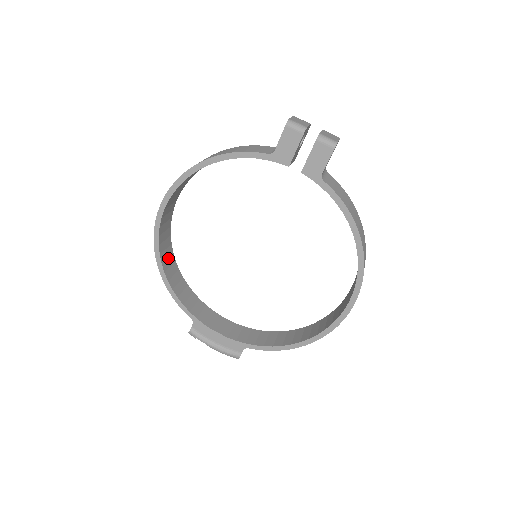
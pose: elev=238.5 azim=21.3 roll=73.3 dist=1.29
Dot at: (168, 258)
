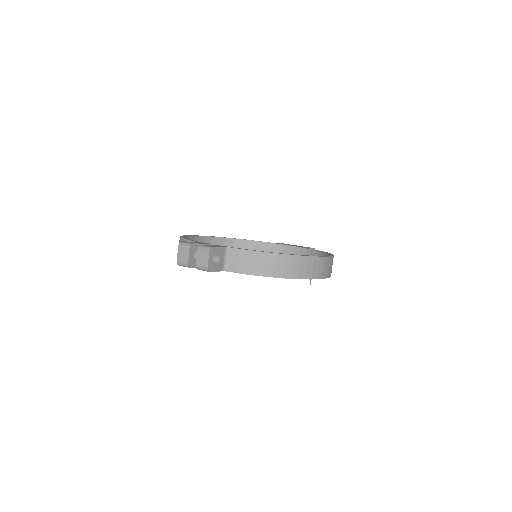
Dot at: (228, 246)
